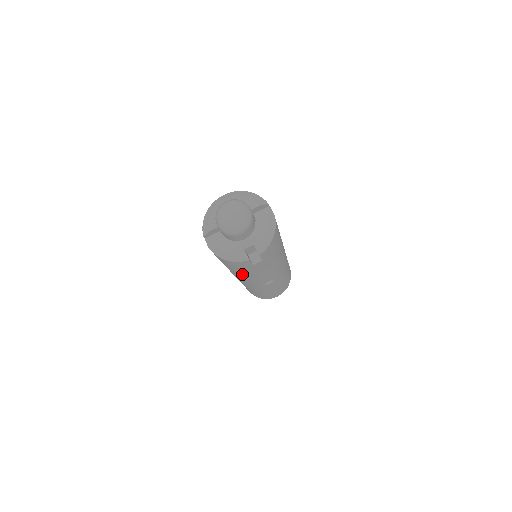
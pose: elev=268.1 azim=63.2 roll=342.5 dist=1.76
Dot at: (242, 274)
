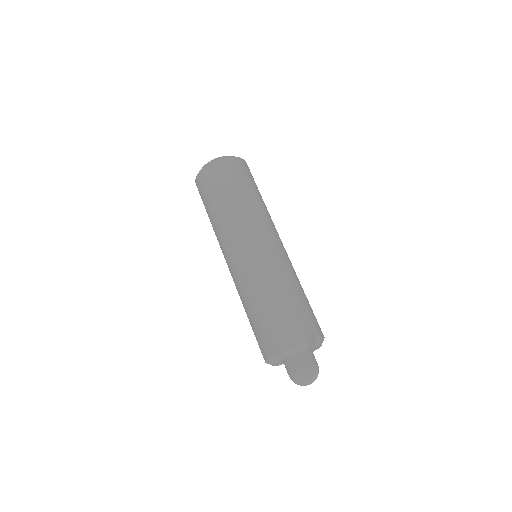
Dot at: occluded
